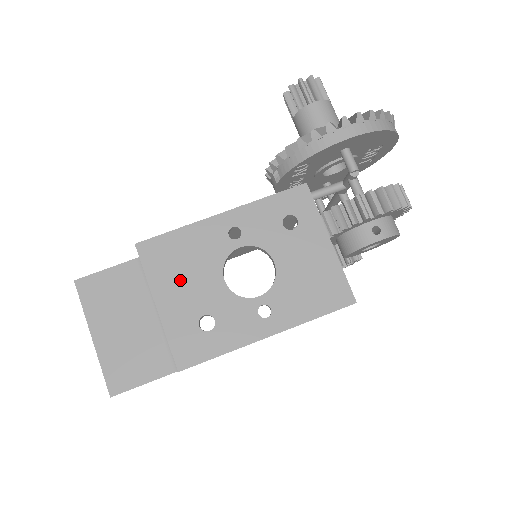
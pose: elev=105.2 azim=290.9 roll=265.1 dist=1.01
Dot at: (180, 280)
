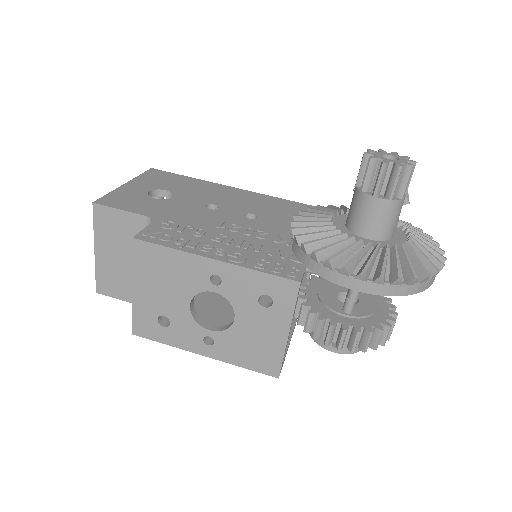
Dot at: (157, 284)
